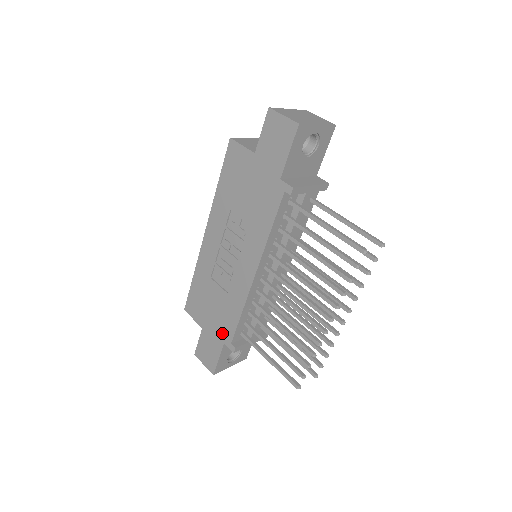
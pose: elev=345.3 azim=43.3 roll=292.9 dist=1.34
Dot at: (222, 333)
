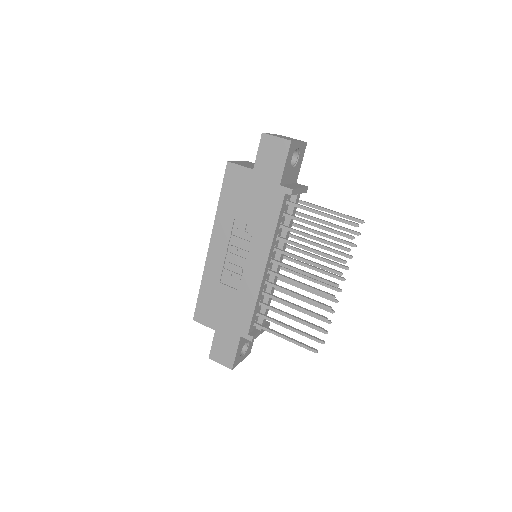
Dot at: (237, 328)
